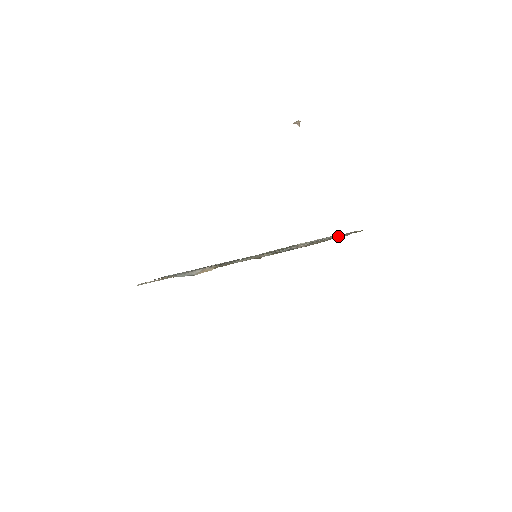
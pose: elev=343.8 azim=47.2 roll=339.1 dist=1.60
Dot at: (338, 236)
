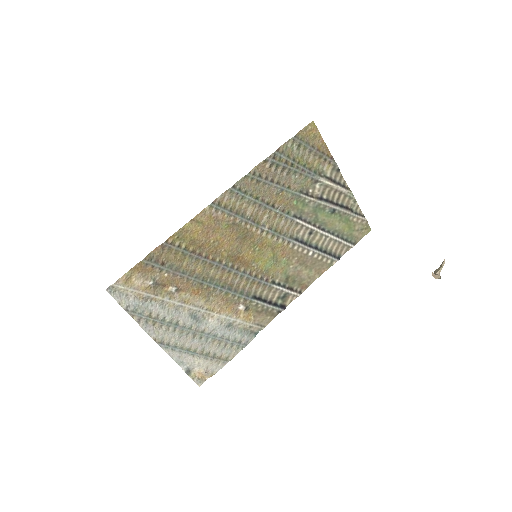
Dot at: occluded
